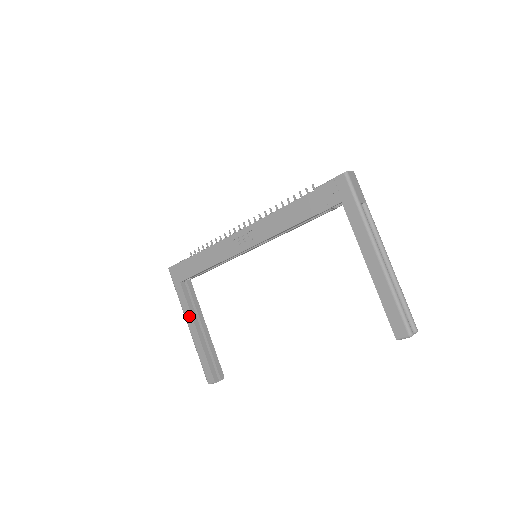
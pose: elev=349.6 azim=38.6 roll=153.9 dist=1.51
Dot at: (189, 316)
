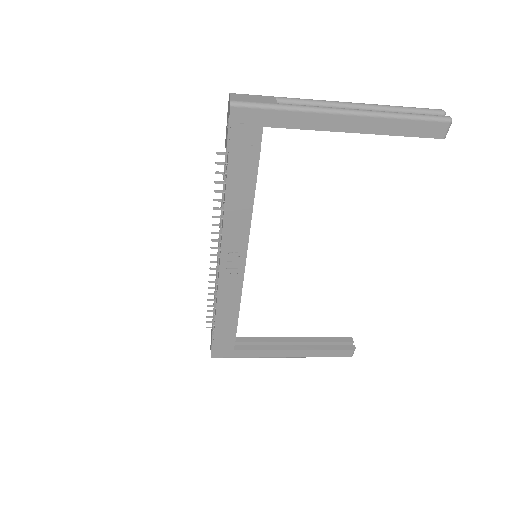
Dot at: (275, 353)
